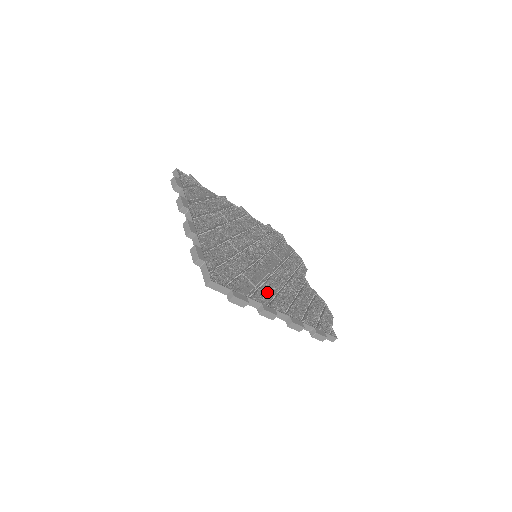
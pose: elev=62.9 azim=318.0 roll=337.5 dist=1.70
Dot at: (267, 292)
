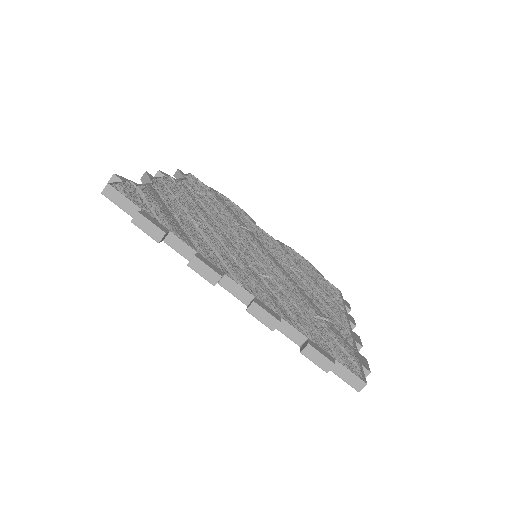
Dot at: (326, 311)
